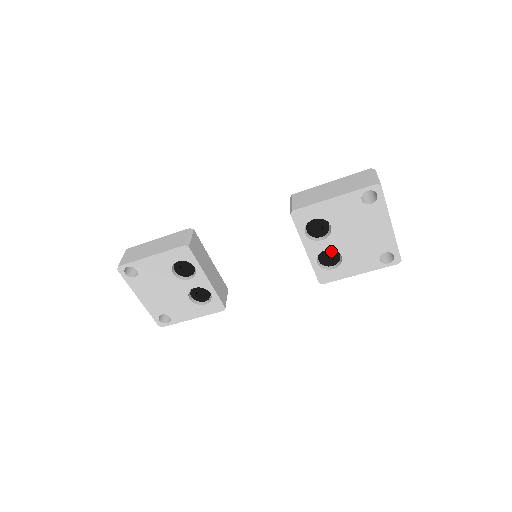
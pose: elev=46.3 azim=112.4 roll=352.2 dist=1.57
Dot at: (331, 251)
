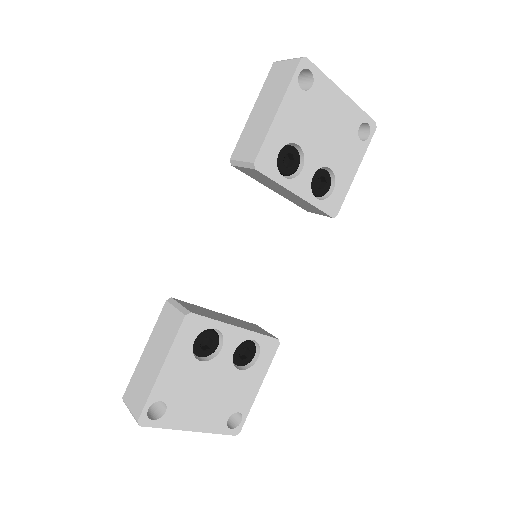
Dot at: (317, 174)
